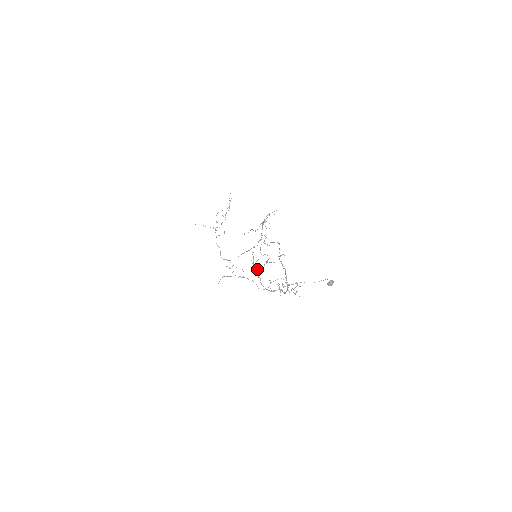
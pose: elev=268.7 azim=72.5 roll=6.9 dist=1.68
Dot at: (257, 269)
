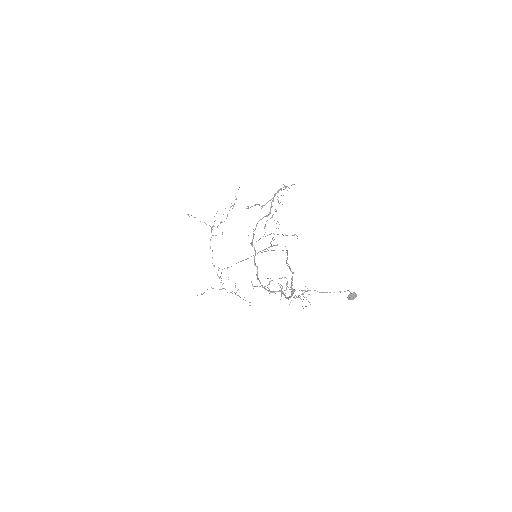
Dot at: occluded
